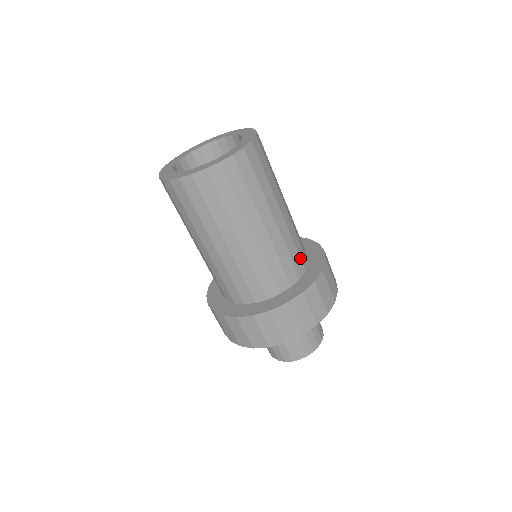
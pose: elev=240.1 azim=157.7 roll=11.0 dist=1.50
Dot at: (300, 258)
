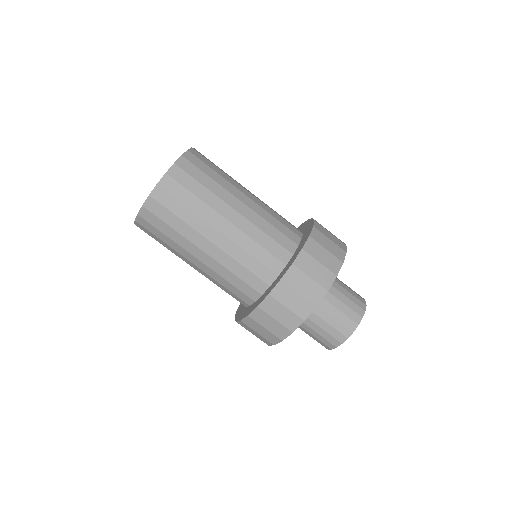
Dot at: (290, 225)
